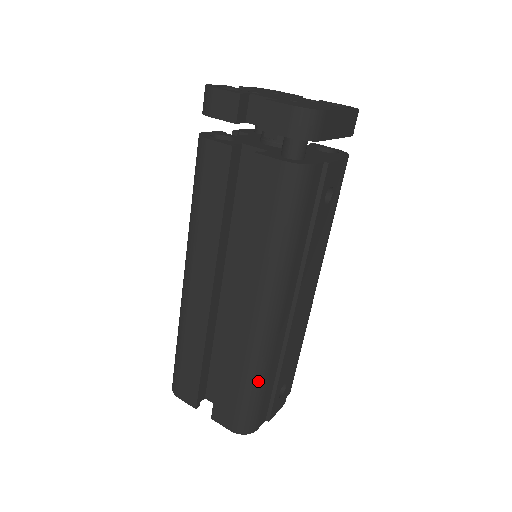
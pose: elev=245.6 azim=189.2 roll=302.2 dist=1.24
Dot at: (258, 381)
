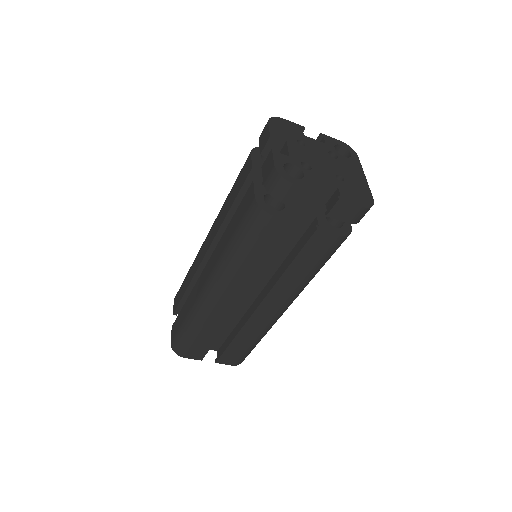
Dot at: occluded
